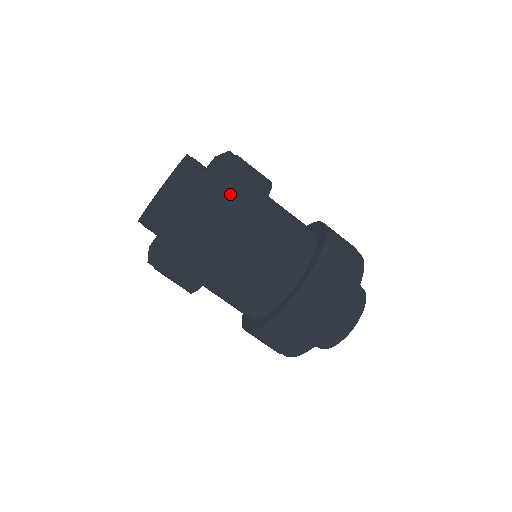
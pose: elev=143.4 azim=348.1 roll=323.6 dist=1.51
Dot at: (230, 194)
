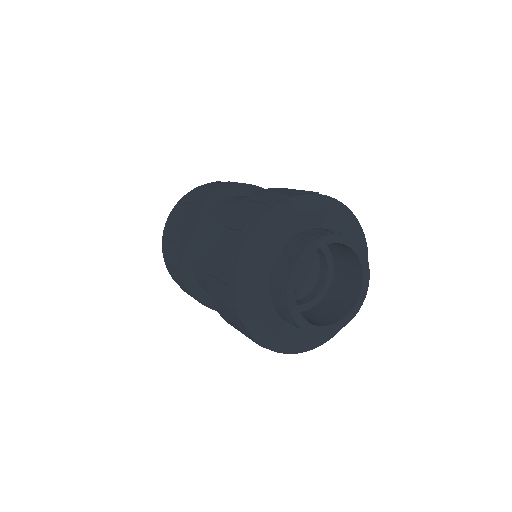
Dot at: (208, 185)
